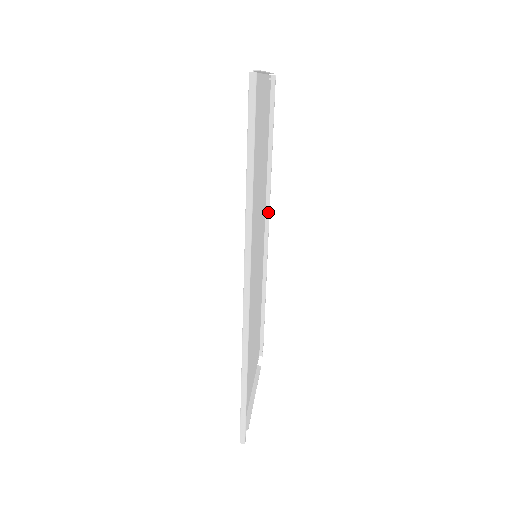
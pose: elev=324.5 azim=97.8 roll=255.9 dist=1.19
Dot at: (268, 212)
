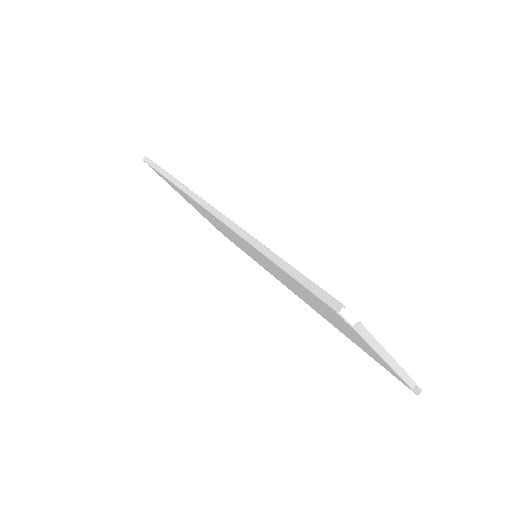
Dot at: (224, 218)
